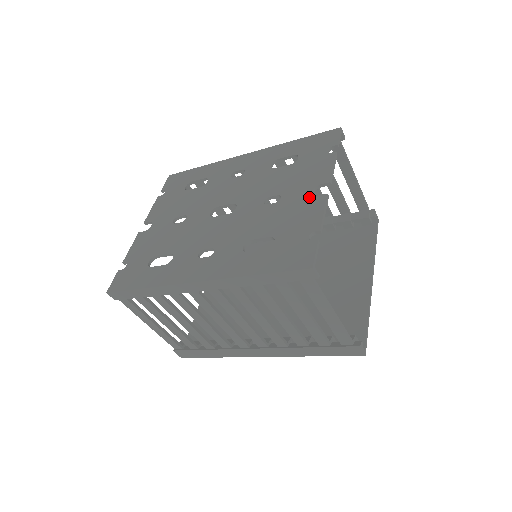
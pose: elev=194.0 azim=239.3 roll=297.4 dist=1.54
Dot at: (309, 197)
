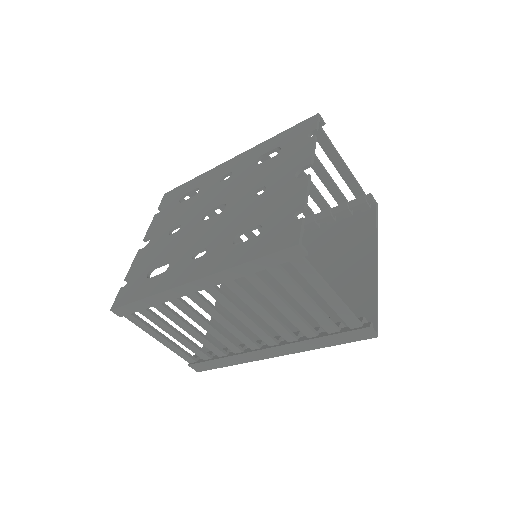
Dot at: (292, 181)
